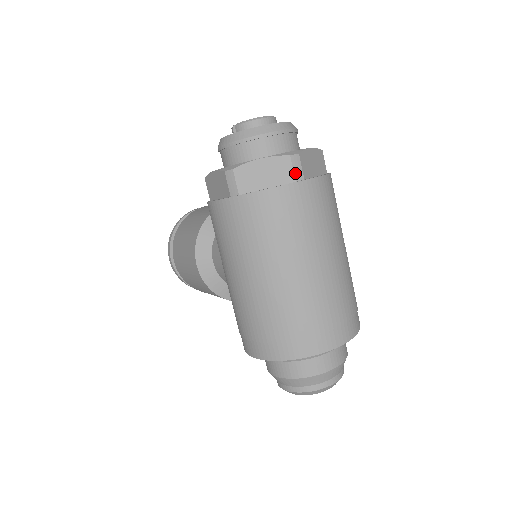
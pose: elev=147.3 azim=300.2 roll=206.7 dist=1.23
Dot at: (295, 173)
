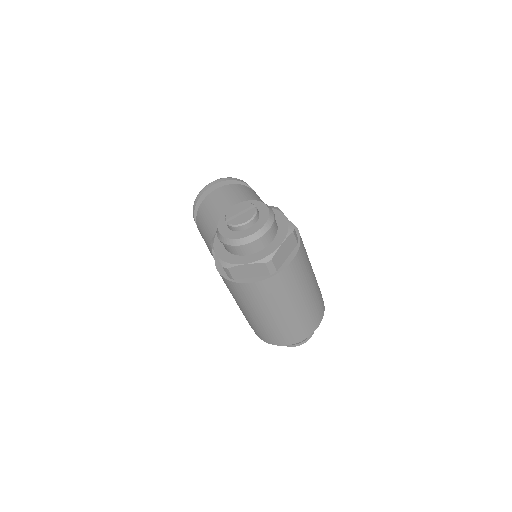
Dot at: (270, 271)
